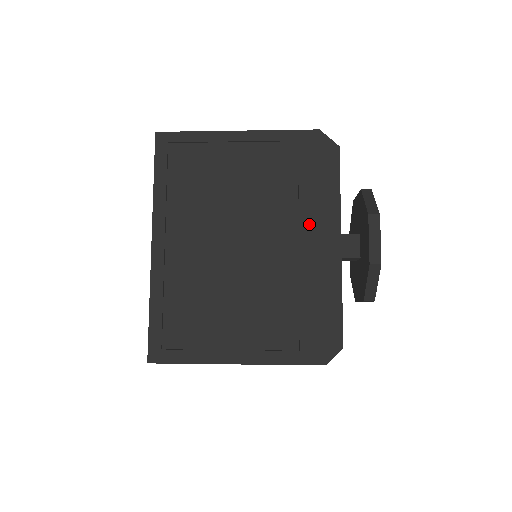
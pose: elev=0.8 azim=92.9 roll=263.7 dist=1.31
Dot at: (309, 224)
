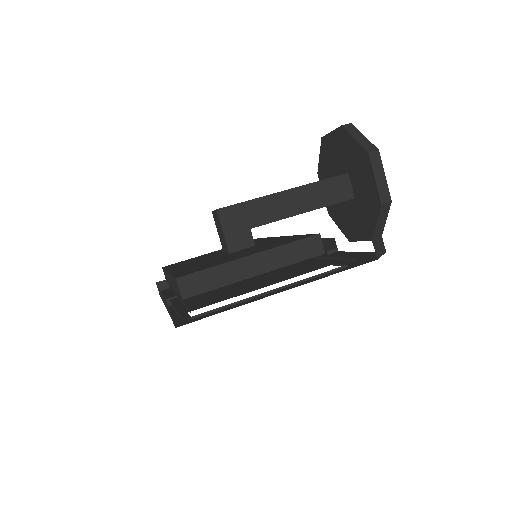
Dot at: occluded
